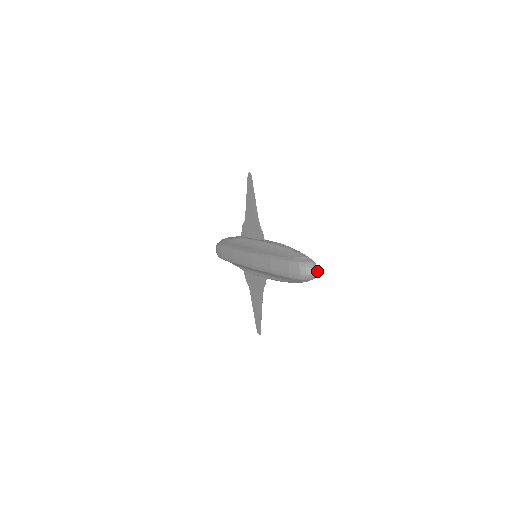
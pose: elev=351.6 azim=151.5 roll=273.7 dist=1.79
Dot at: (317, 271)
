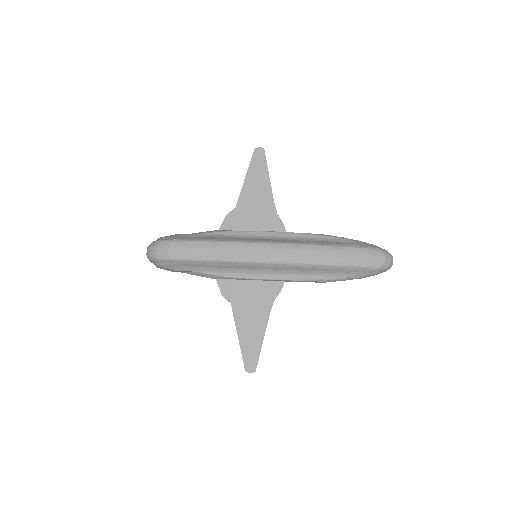
Dot at: occluded
